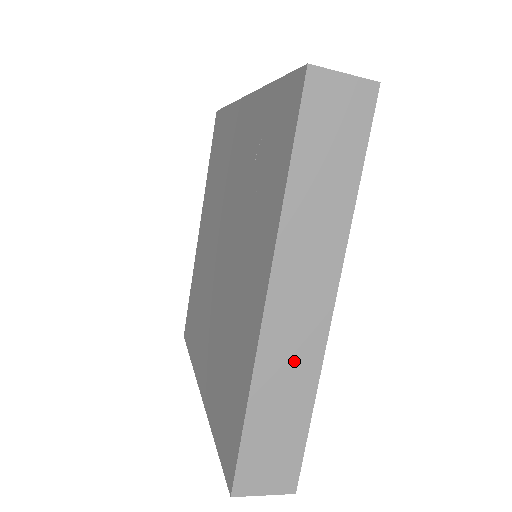
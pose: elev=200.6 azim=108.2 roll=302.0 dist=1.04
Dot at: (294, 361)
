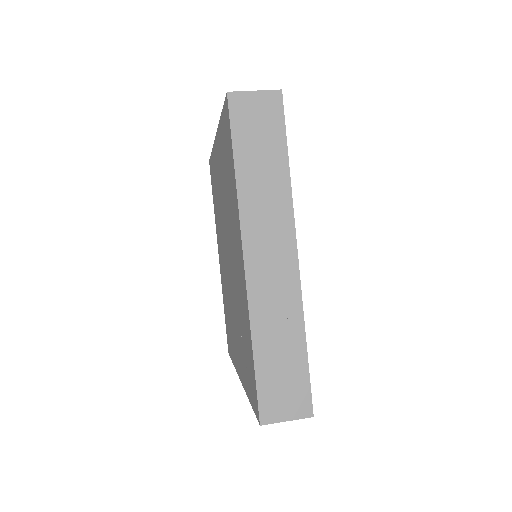
Dot at: occluded
